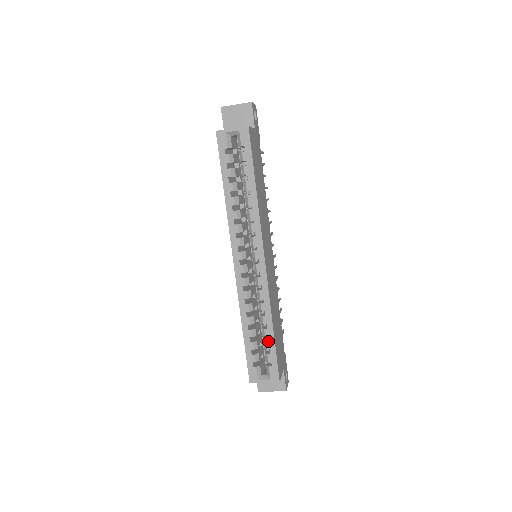
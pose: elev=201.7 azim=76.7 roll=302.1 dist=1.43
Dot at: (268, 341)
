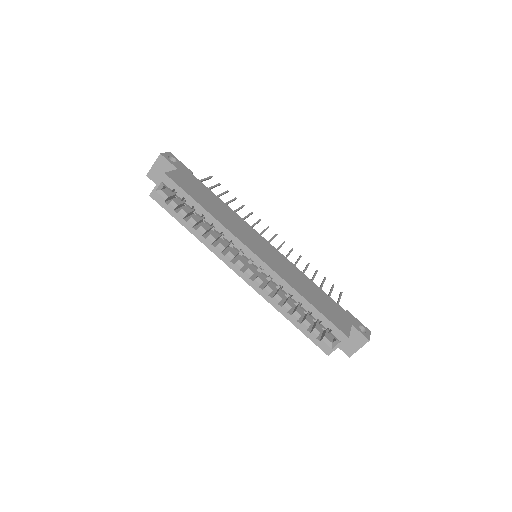
Dot at: (312, 313)
